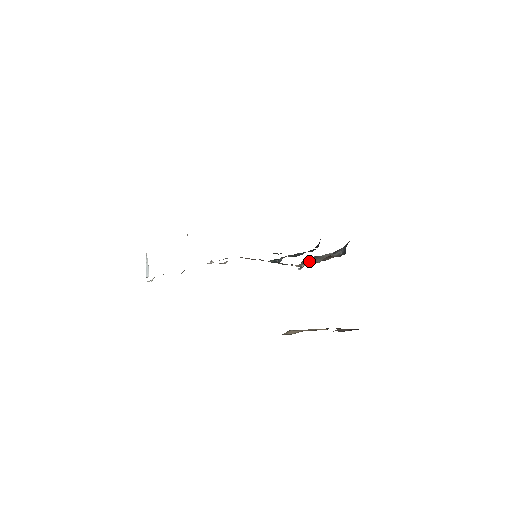
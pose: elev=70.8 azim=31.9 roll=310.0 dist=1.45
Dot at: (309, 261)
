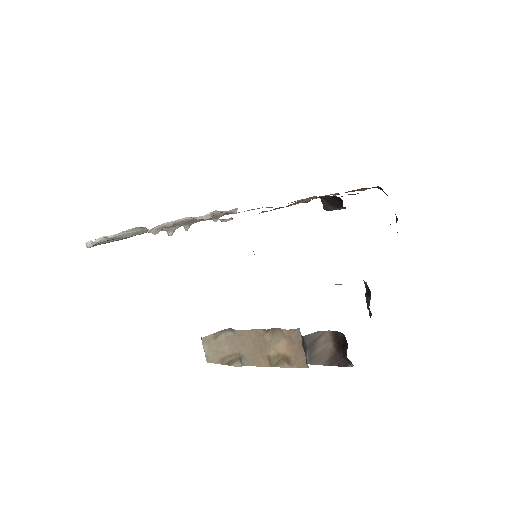
Dot at: occluded
